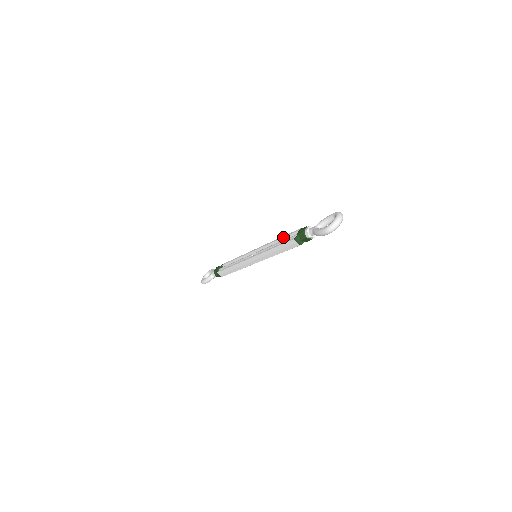
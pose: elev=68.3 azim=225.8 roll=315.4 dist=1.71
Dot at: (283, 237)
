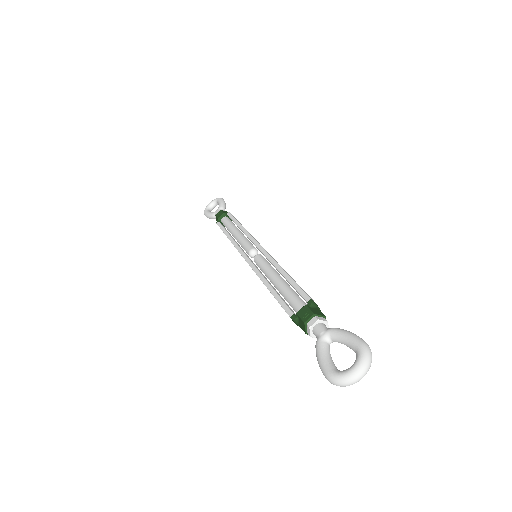
Dot at: (287, 280)
